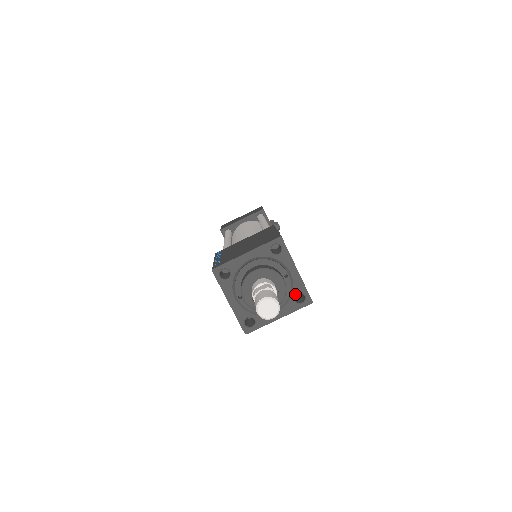
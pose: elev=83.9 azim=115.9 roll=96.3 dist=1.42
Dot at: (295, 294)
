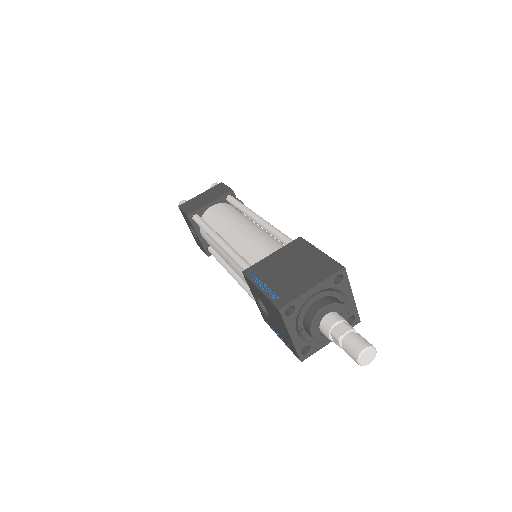
Dot at: occluded
